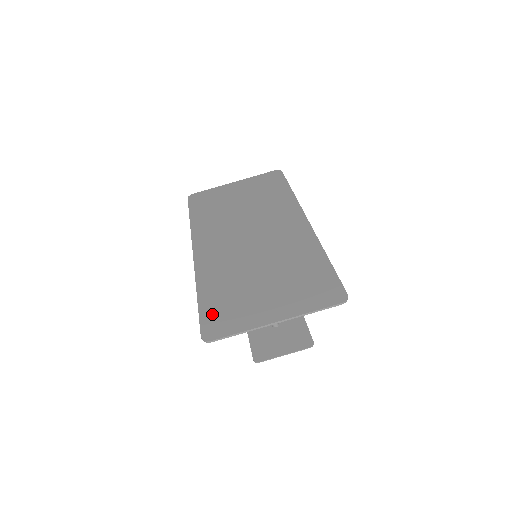
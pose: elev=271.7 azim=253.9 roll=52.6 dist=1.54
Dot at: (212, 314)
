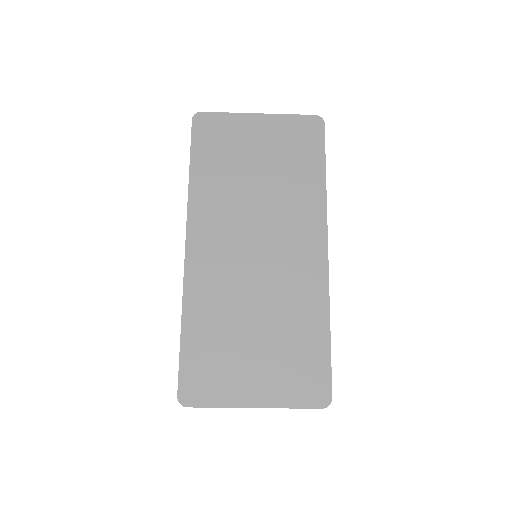
Dot at: (193, 368)
